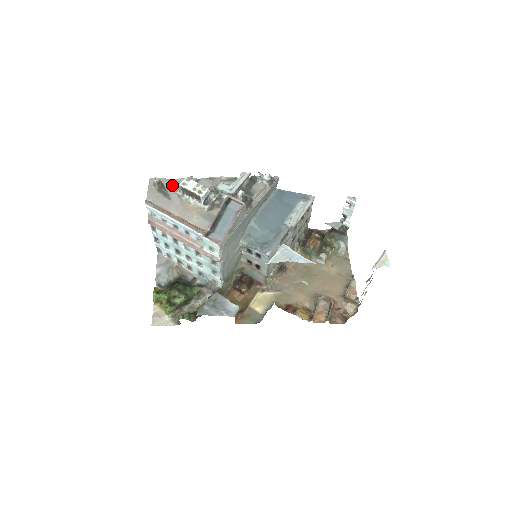
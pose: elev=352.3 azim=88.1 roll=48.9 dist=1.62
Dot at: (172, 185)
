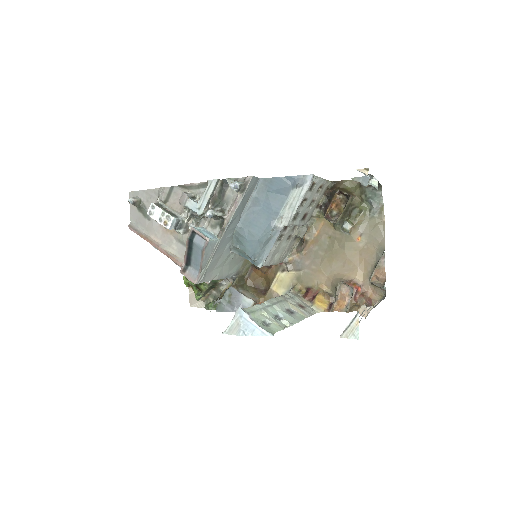
Dot at: (149, 199)
